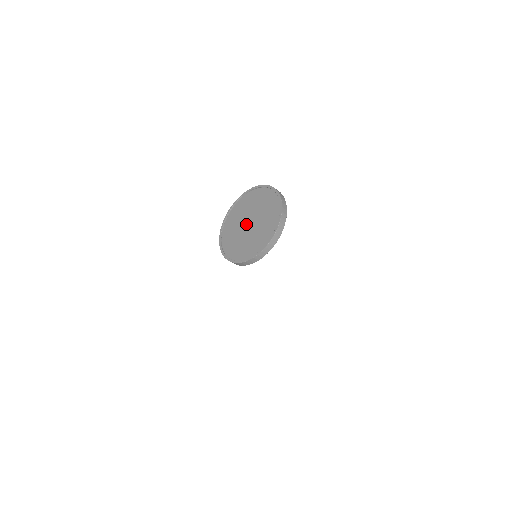
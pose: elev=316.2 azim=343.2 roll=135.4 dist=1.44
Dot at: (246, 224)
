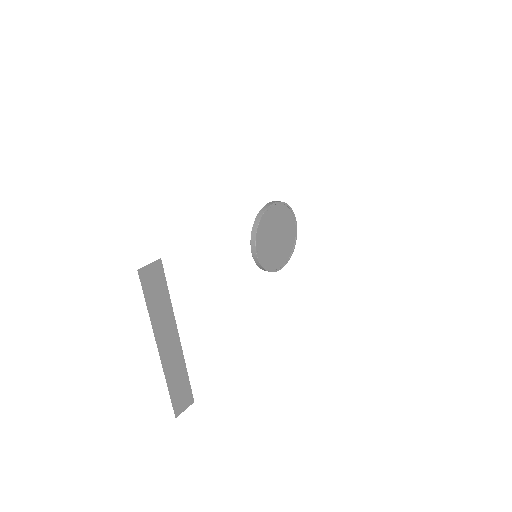
Dot at: occluded
